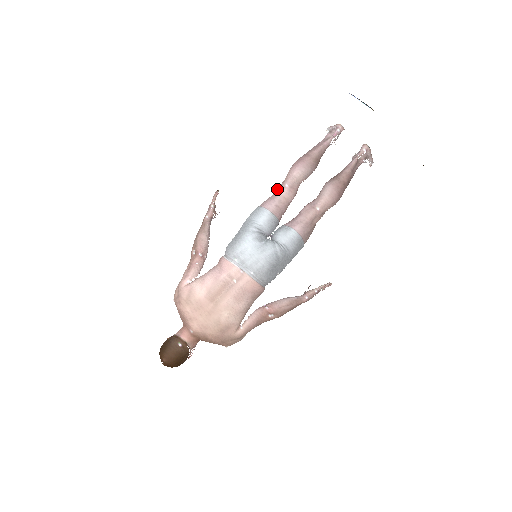
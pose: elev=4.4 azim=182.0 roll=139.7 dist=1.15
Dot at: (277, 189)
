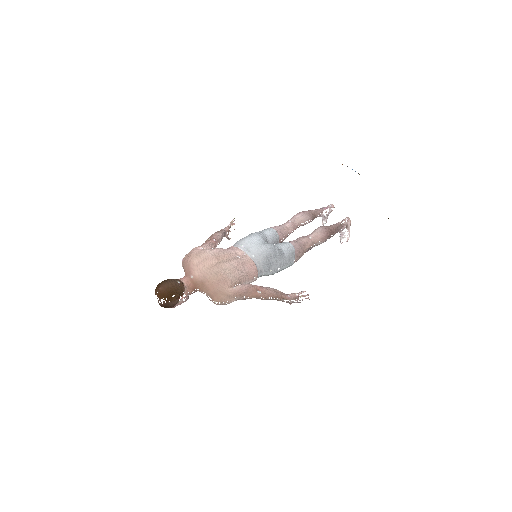
Dot at: (282, 224)
